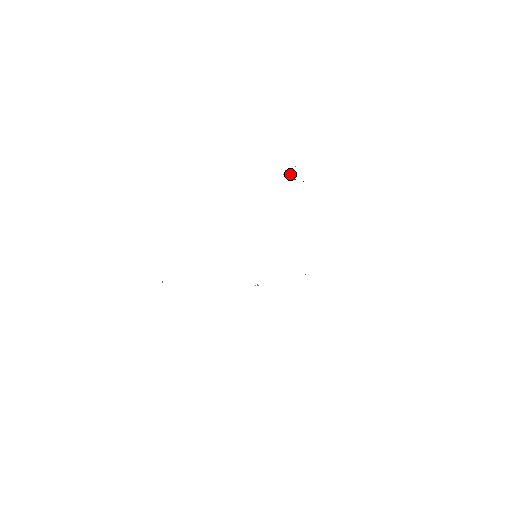
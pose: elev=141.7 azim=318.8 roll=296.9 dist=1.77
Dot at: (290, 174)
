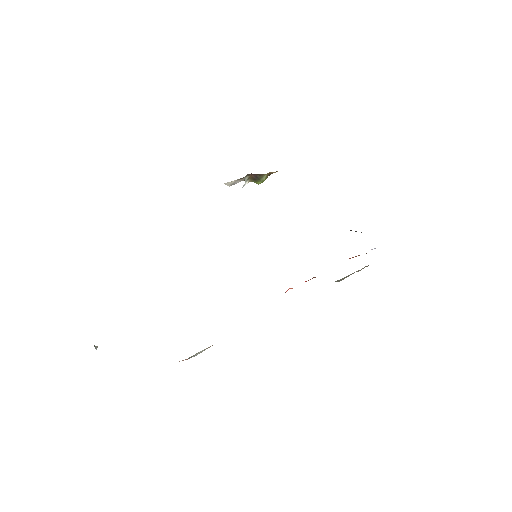
Dot at: (251, 176)
